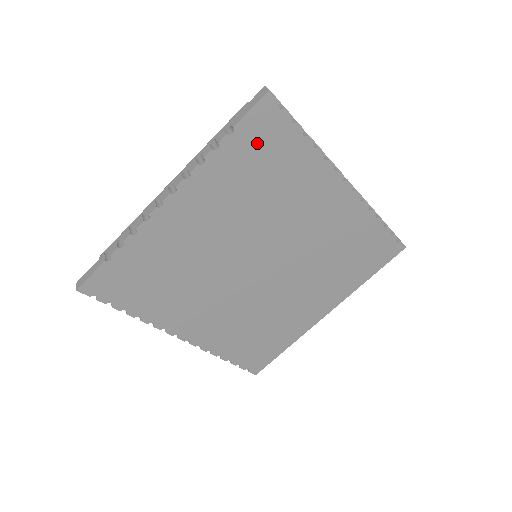
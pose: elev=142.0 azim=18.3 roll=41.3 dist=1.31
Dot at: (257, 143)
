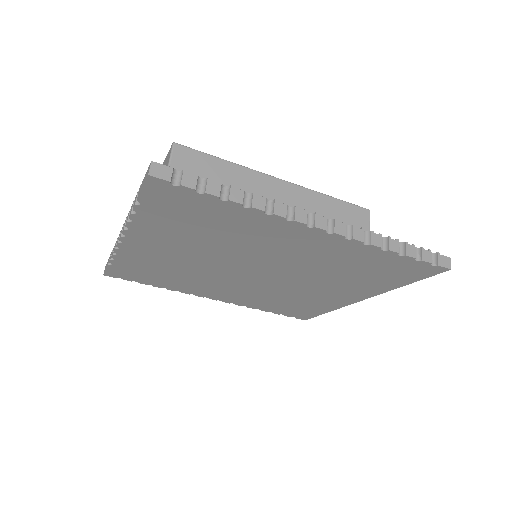
Dot at: (173, 208)
